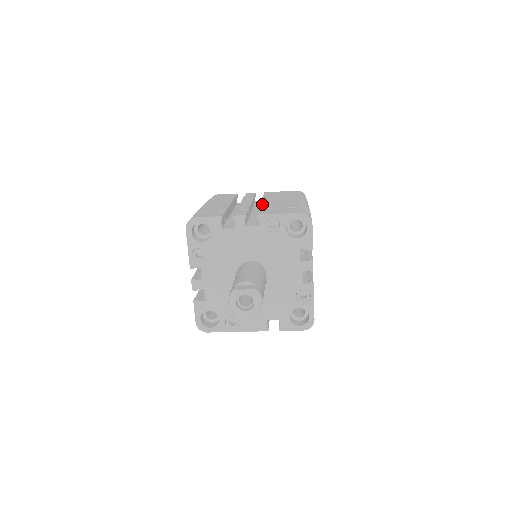
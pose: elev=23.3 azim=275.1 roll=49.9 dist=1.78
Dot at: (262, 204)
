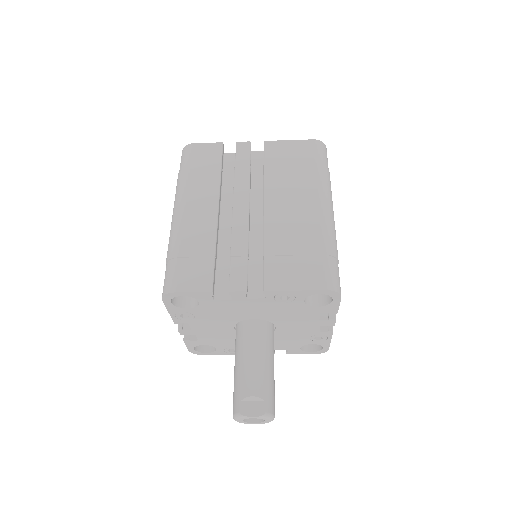
Dot at: (266, 228)
